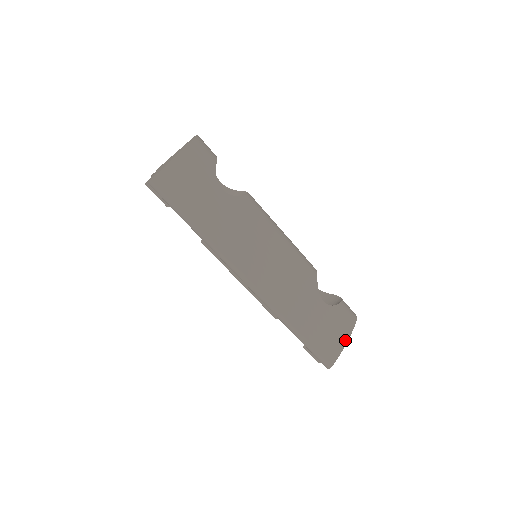
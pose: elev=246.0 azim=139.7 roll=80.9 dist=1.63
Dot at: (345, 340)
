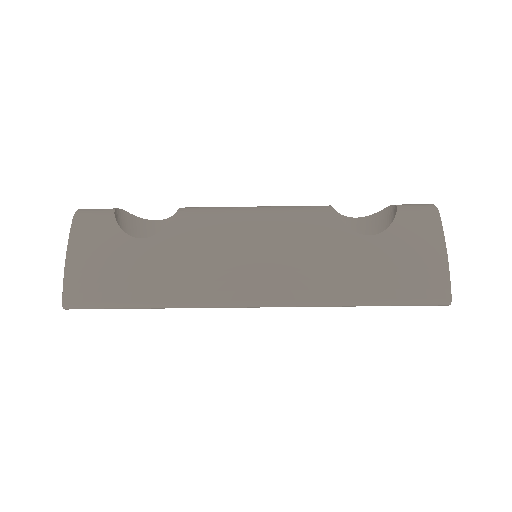
Dot at: (441, 252)
